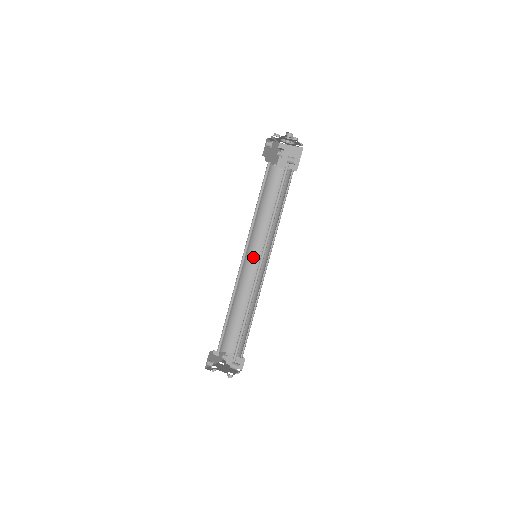
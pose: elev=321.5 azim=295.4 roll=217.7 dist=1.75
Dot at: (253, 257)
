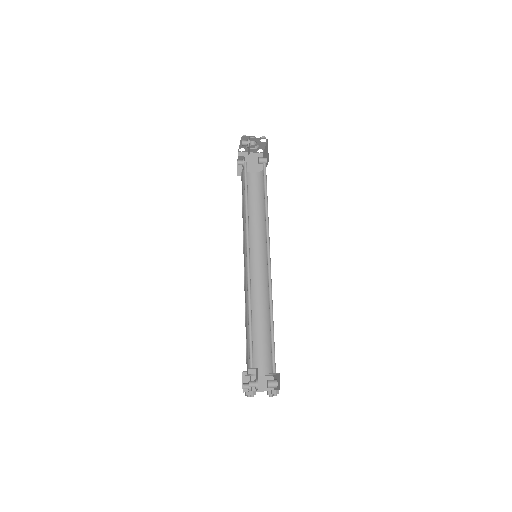
Dot at: occluded
